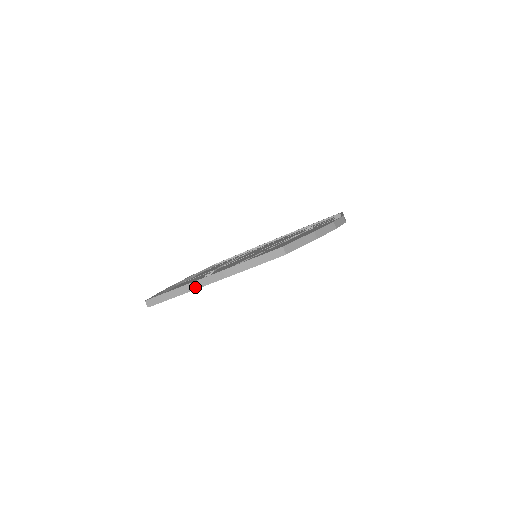
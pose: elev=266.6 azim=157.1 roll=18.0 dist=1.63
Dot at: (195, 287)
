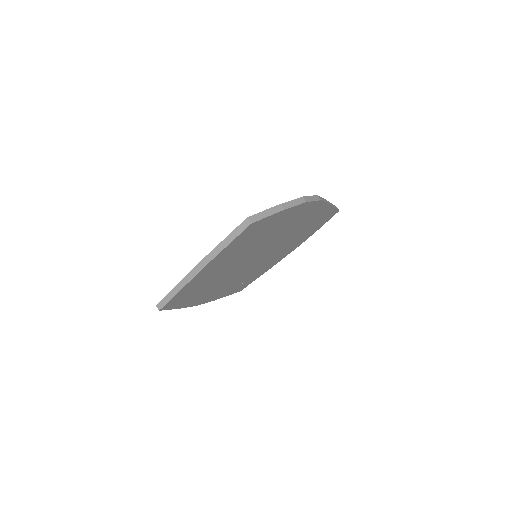
Dot at: (190, 278)
